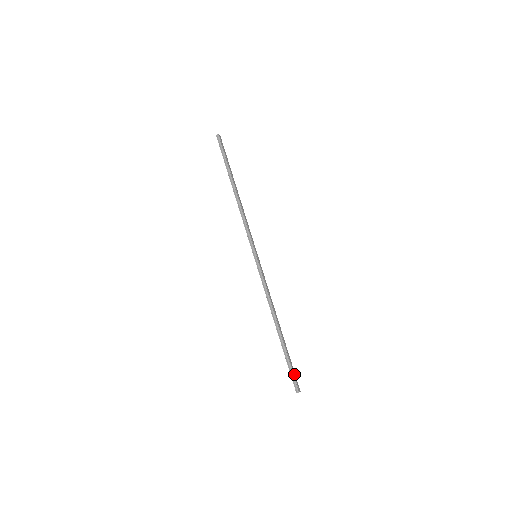
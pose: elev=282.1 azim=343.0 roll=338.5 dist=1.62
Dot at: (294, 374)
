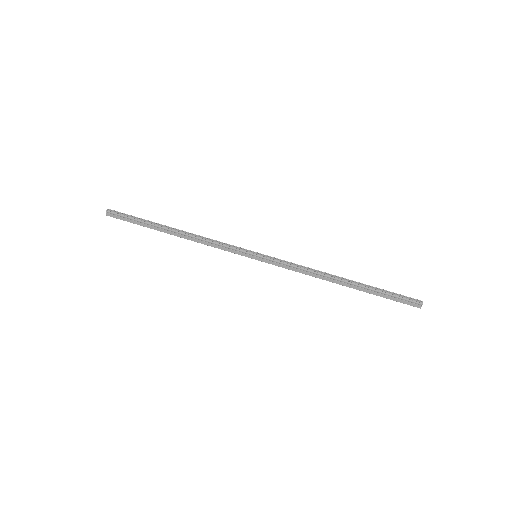
Dot at: (400, 298)
